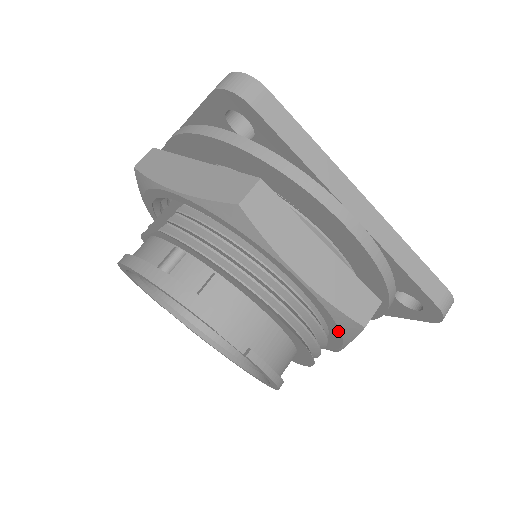
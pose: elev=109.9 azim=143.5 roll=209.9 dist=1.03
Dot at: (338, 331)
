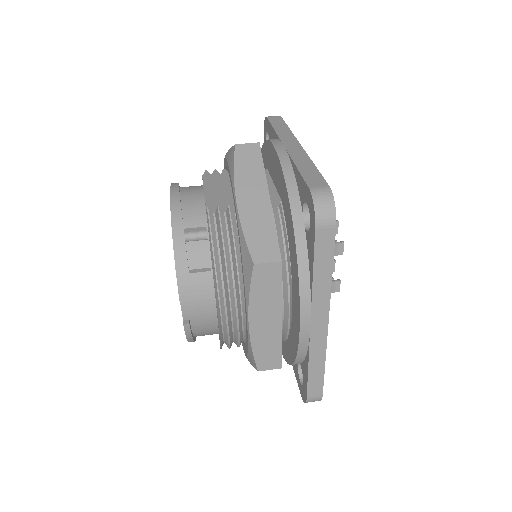
Dot at: occluded
